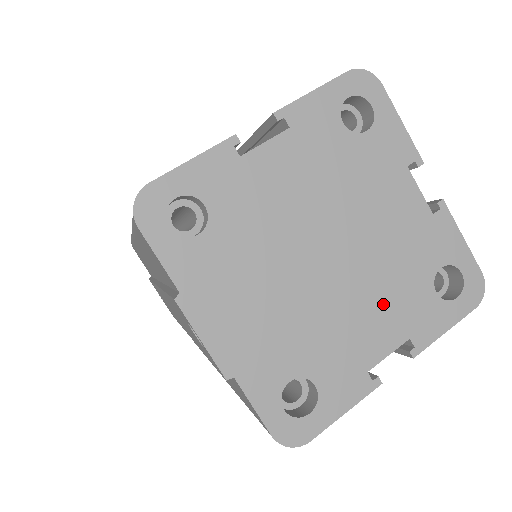
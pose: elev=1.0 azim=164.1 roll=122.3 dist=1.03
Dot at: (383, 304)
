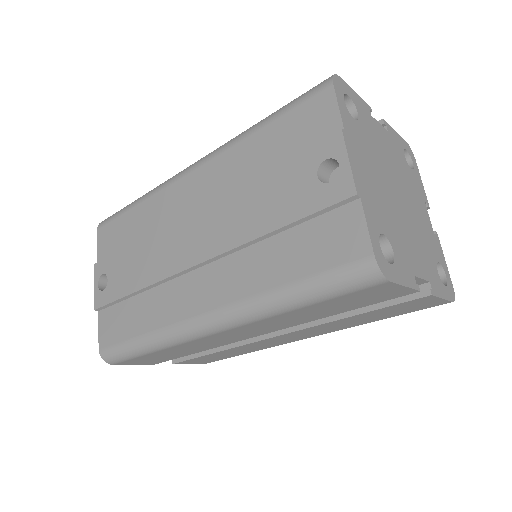
Dot at: (419, 249)
